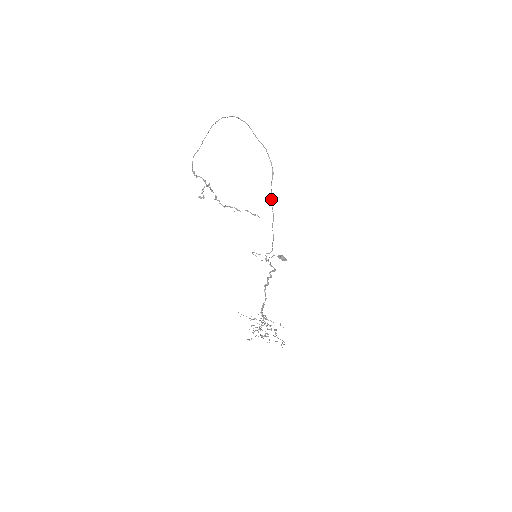
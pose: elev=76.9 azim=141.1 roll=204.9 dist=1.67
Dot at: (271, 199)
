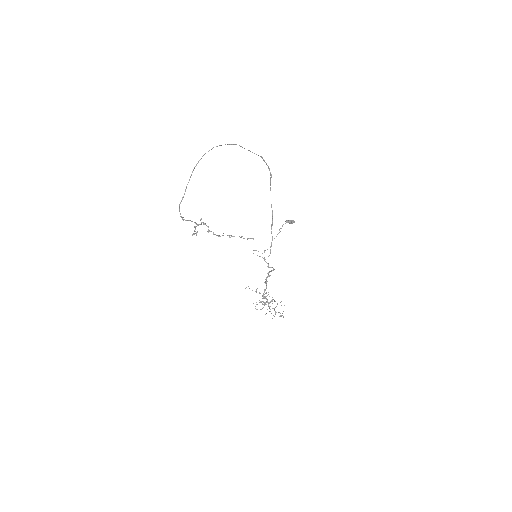
Dot at: occluded
